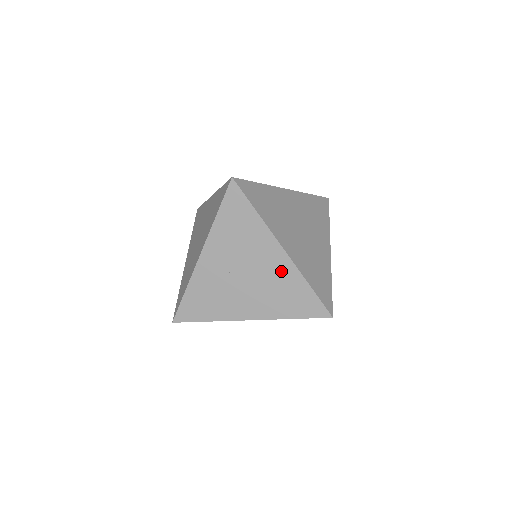
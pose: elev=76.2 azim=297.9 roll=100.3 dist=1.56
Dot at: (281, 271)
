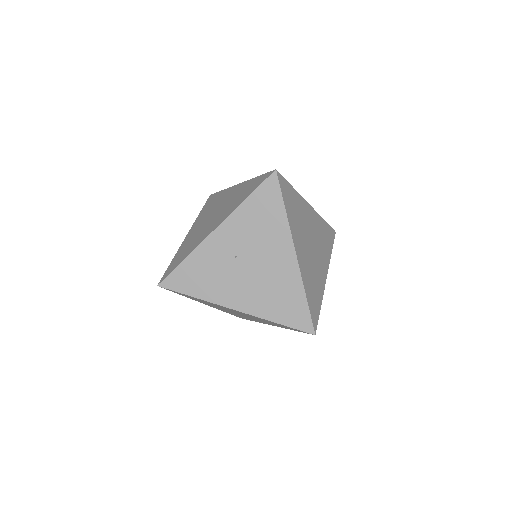
Dot at: (285, 273)
